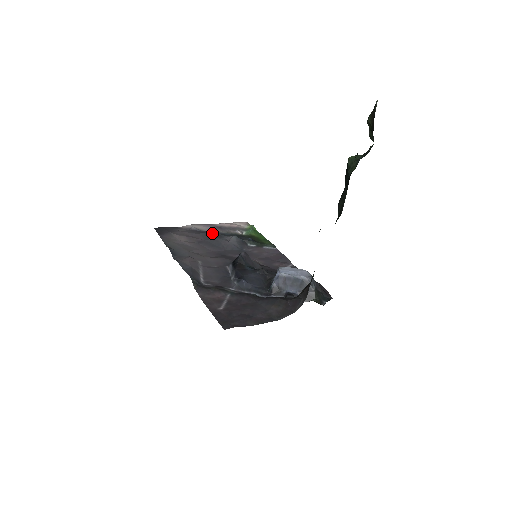
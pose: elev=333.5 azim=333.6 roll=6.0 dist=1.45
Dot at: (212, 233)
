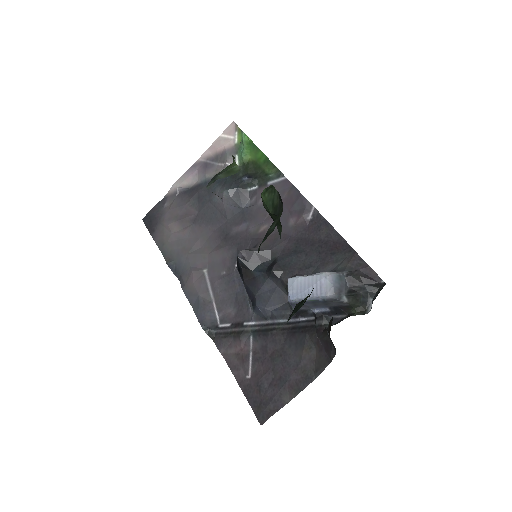
Dot at: (201, 190)
